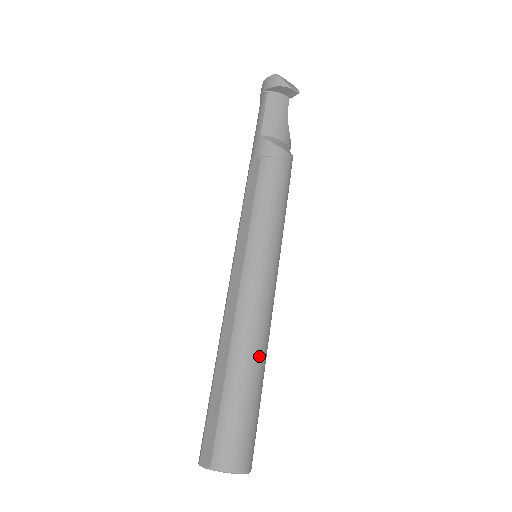
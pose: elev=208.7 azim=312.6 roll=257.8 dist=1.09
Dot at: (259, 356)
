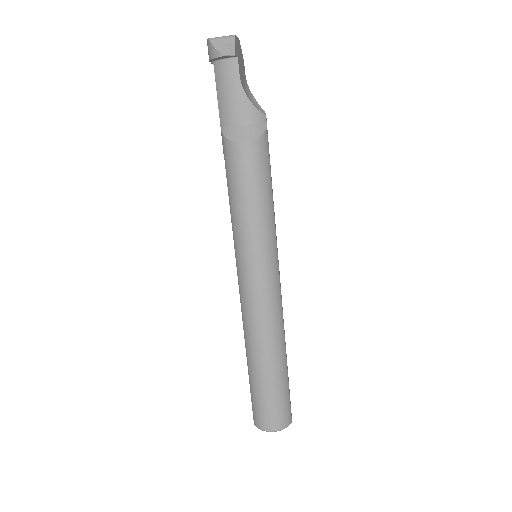
Dot at: (266, 353)
